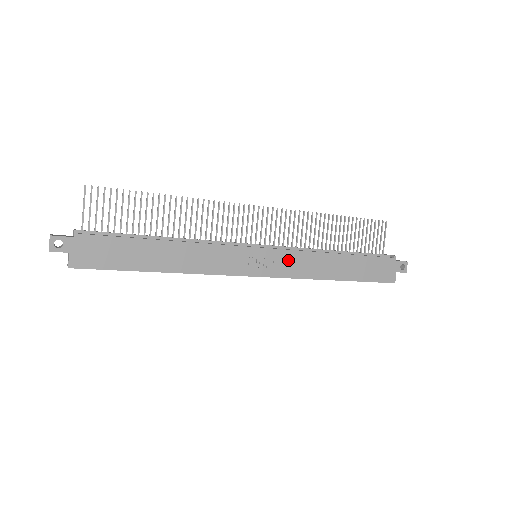
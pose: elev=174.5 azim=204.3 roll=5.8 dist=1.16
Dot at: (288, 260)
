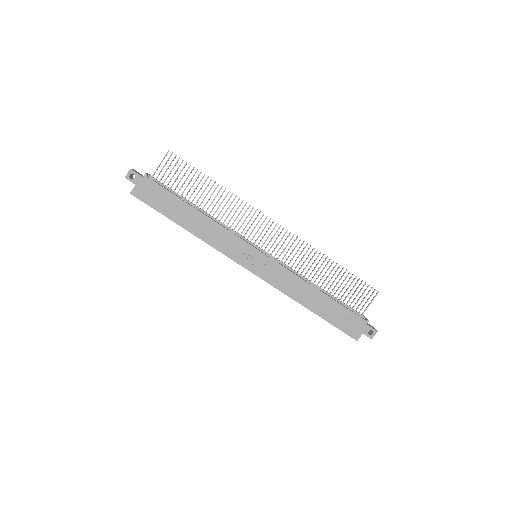
Dot at: (276, 271)
